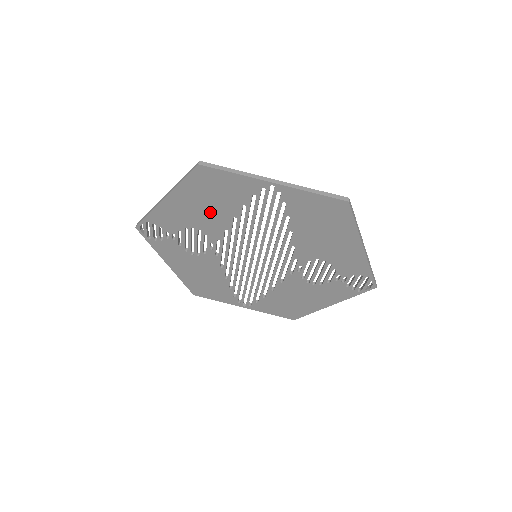
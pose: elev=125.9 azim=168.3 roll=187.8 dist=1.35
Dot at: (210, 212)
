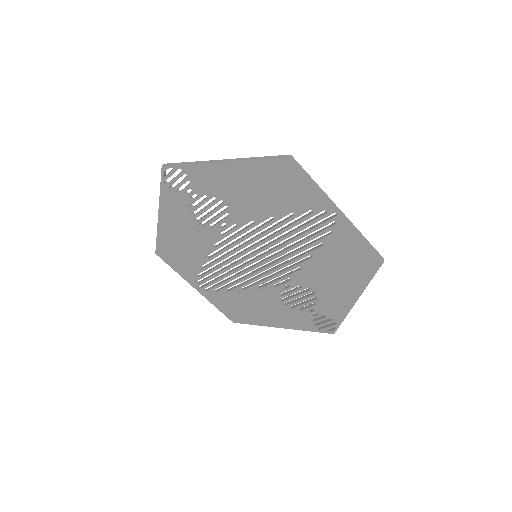
Dot at: (255, 199)
